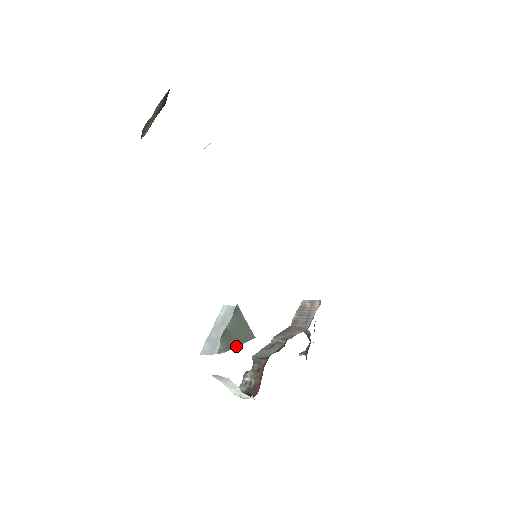
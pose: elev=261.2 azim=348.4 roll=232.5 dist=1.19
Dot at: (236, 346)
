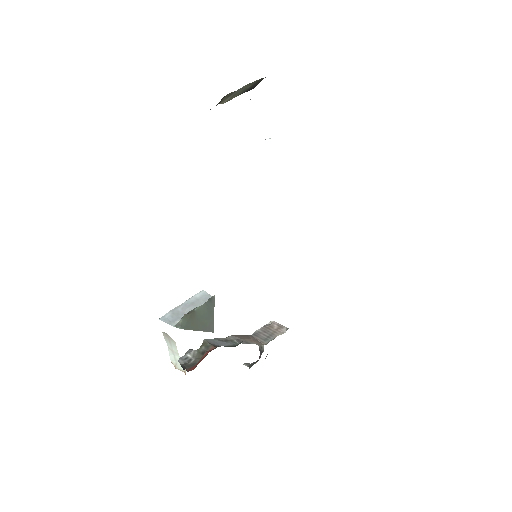
Dot at: (194, 329)
